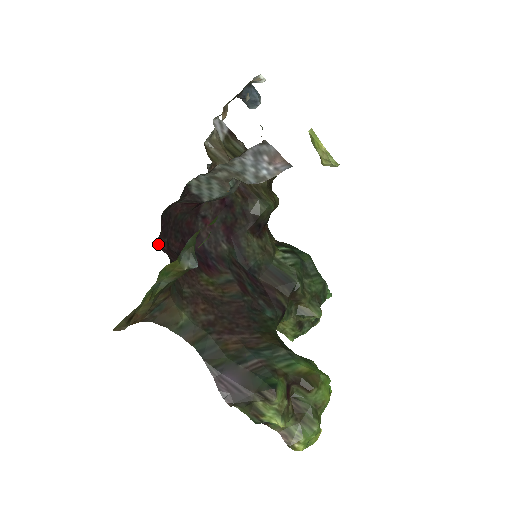
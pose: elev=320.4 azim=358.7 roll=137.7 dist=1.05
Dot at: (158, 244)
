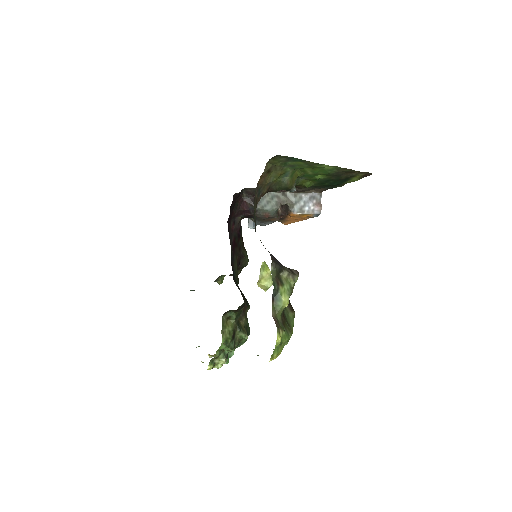
Dot at: (233, 195)
